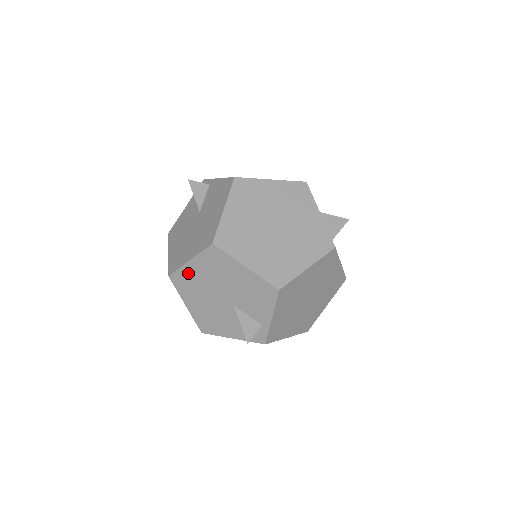
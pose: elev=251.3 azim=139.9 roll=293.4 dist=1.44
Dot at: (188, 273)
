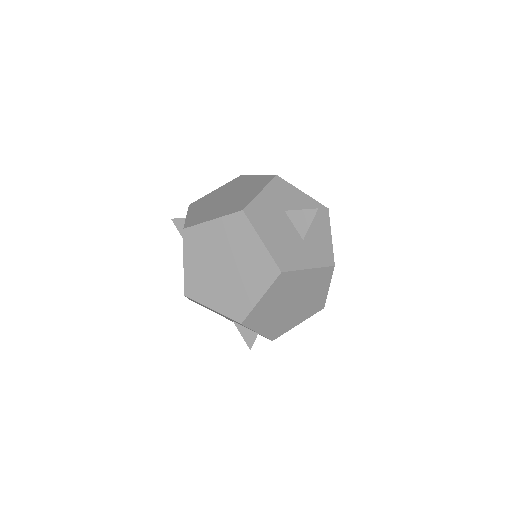
Dot at: occluded
